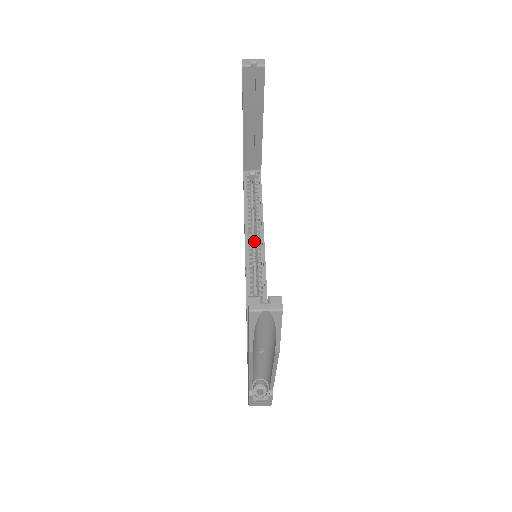
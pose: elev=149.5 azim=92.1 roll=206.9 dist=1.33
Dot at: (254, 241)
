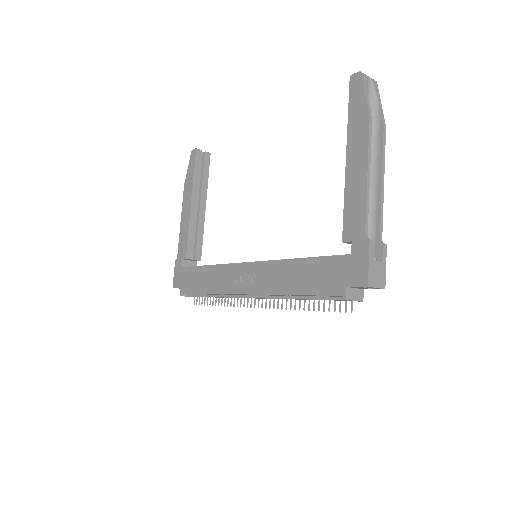
Dot at: occluded
